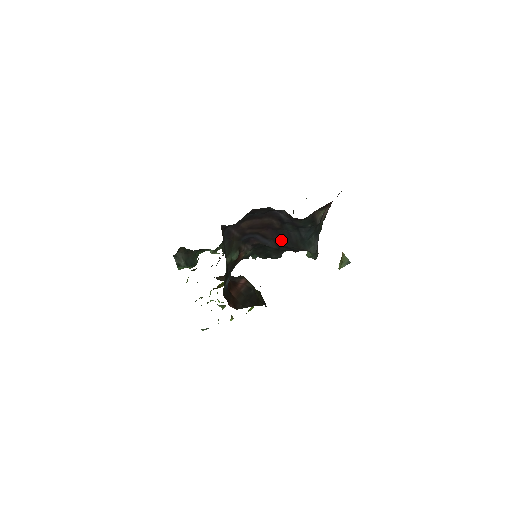
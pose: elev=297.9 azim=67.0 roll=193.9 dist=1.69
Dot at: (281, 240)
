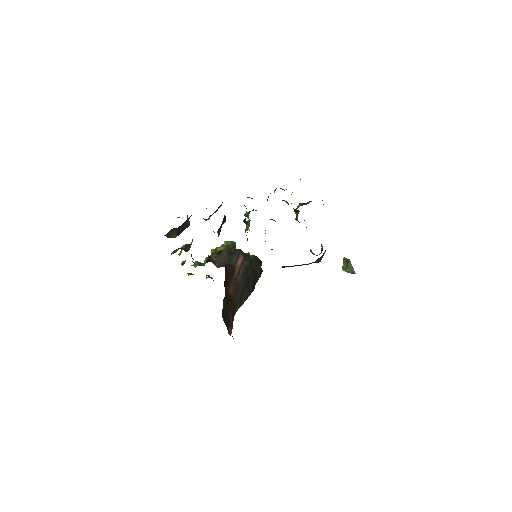
Dot at: occluded
